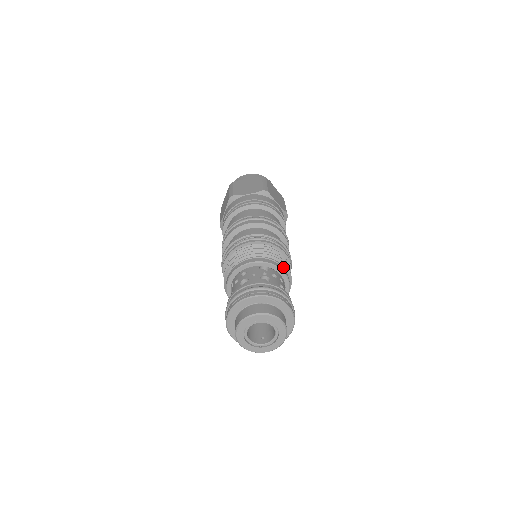
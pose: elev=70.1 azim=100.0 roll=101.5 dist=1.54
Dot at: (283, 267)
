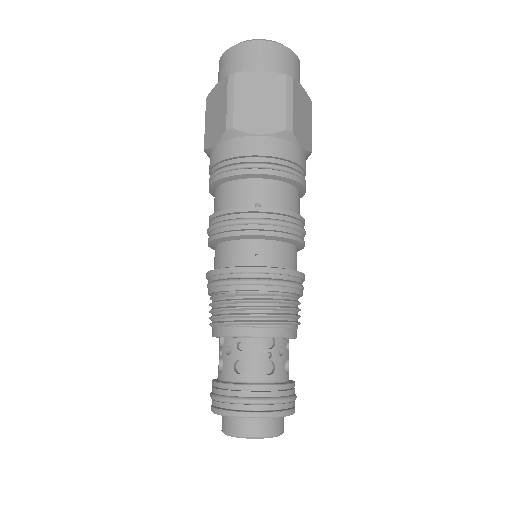
Dot at: (294, 328)
